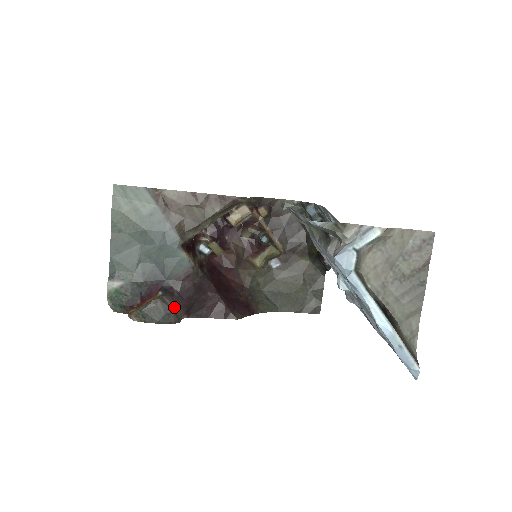
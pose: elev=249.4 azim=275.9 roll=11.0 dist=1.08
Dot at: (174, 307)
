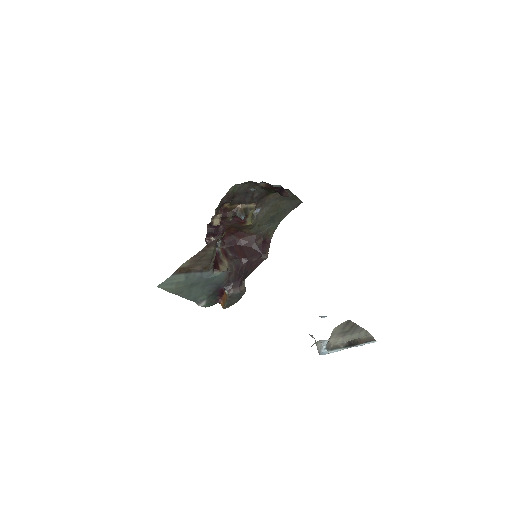
Dot at: (238, 290)
